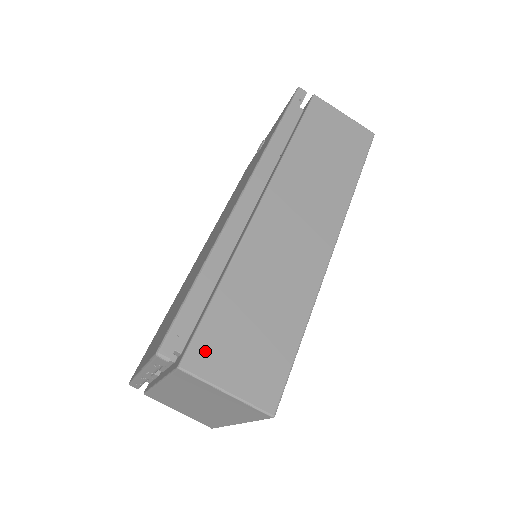
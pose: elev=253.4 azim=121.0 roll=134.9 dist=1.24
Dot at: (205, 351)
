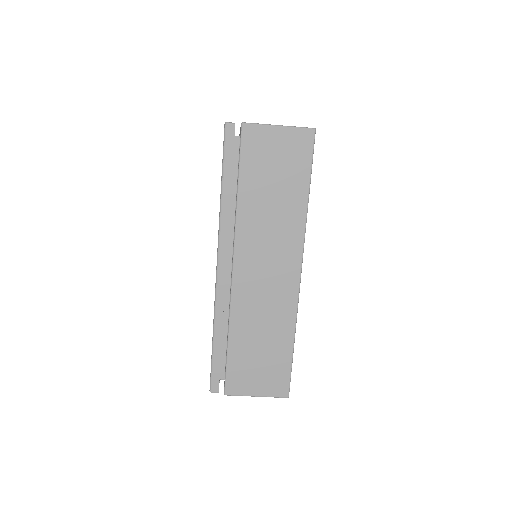
Dot at: (235, 381)
